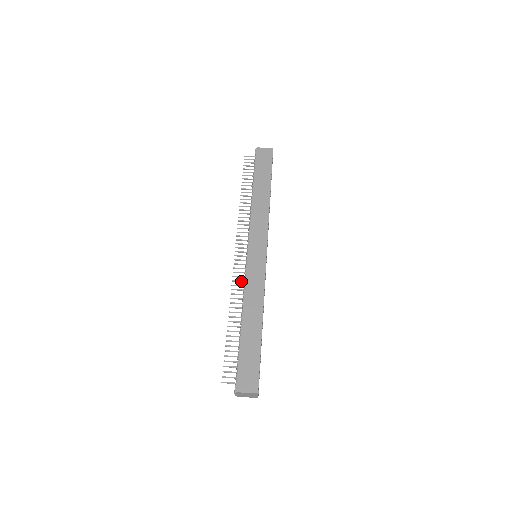
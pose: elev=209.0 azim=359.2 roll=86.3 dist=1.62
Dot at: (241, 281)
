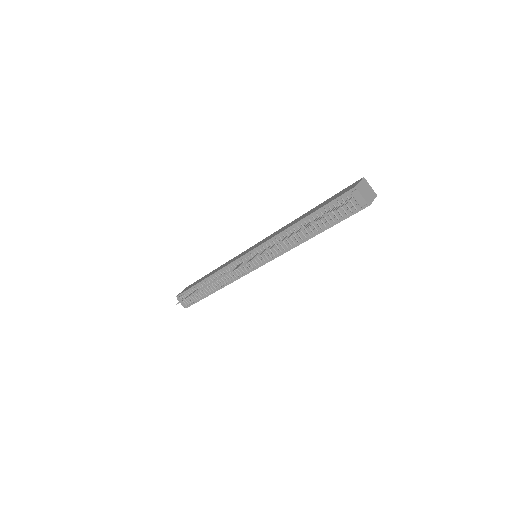
Dot at: (268, 248)
